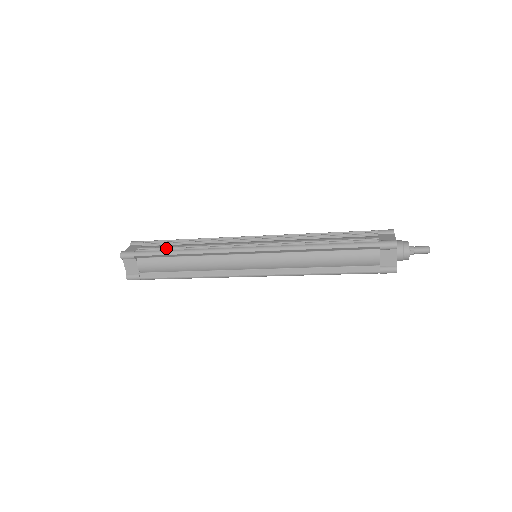
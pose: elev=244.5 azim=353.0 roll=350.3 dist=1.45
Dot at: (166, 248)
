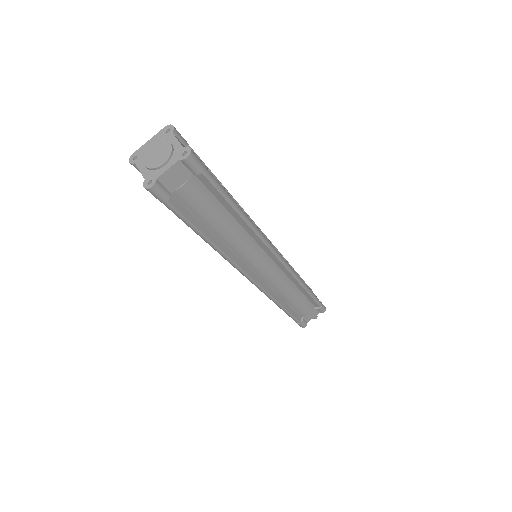
Dot at: occluded
